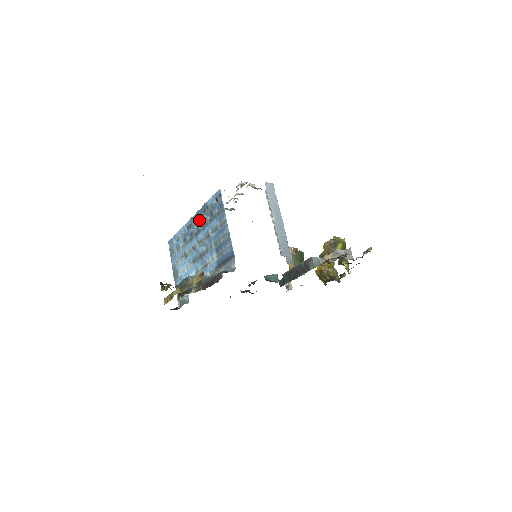
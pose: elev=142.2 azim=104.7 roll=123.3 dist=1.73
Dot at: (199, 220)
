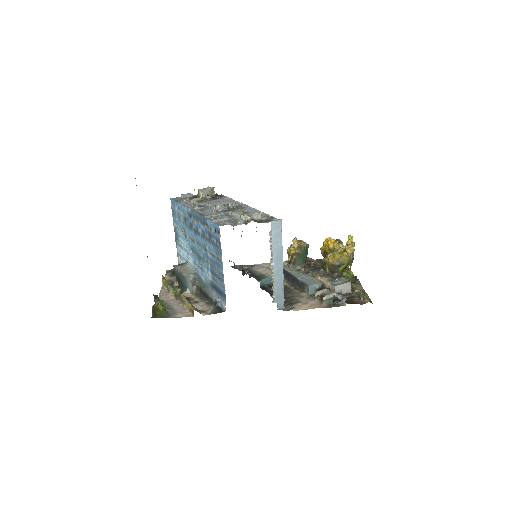
Dot at: (198, 224)
